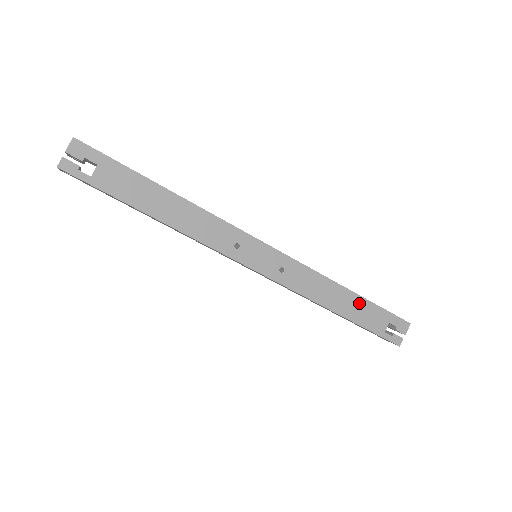
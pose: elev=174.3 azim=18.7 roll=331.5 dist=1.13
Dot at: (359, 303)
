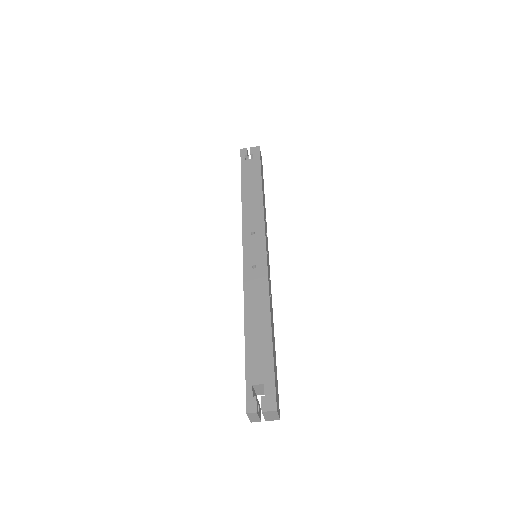
Dot at: (265, 341)
